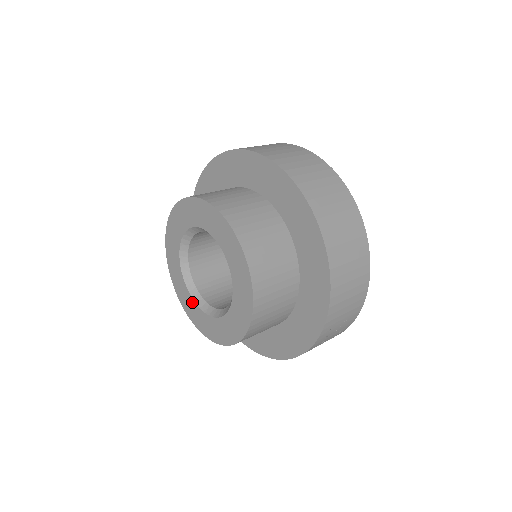
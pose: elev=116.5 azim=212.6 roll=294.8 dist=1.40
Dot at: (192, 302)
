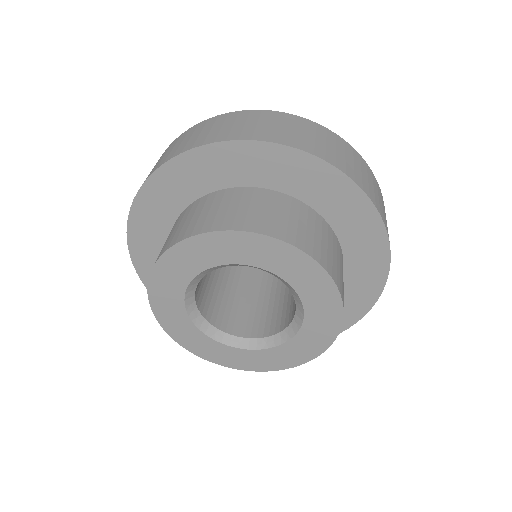
Dot at: (241, 352)
